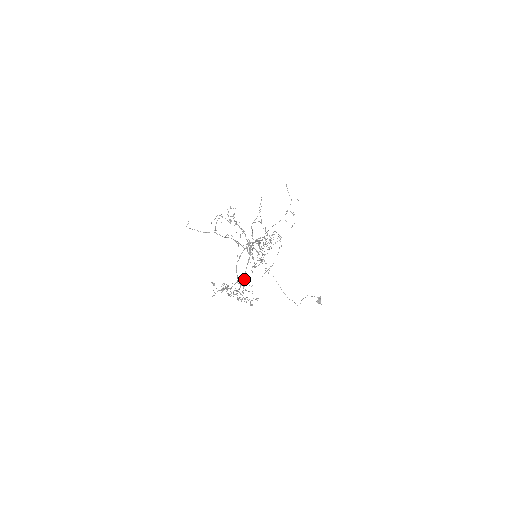
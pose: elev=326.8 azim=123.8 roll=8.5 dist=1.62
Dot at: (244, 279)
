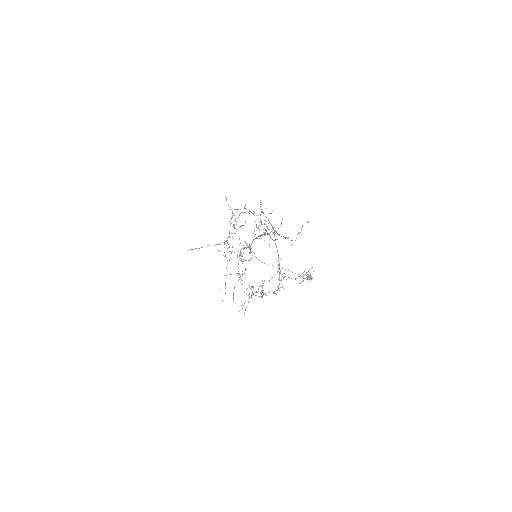
Dot at: occluded
